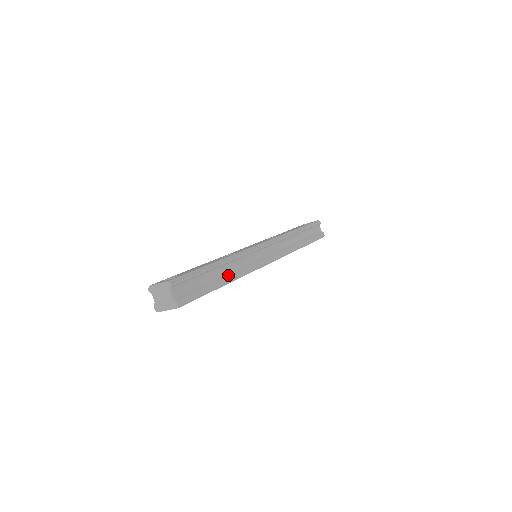
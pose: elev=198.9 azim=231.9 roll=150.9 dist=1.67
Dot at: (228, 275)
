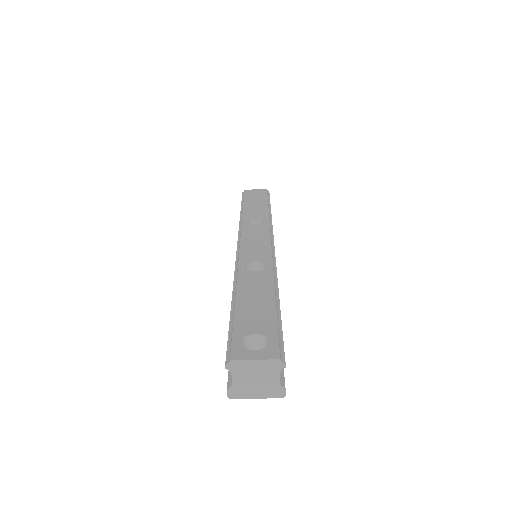
Dot at: occluded
